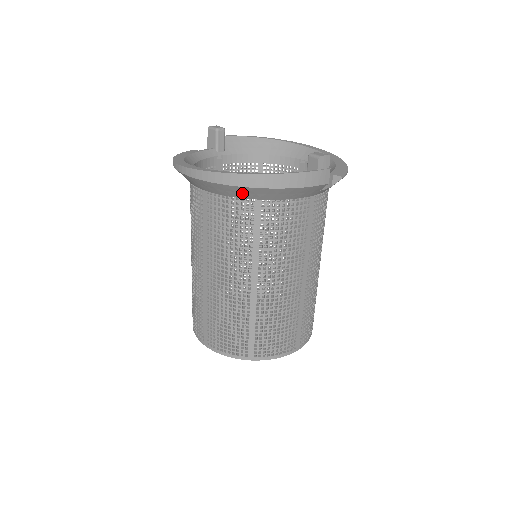
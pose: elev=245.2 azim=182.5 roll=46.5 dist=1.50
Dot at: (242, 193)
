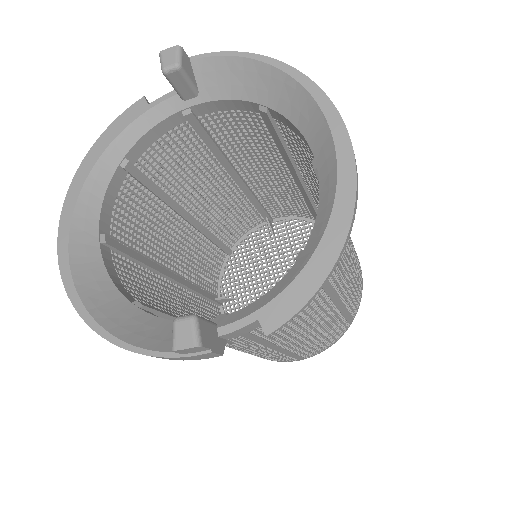
Dot at: occluded
